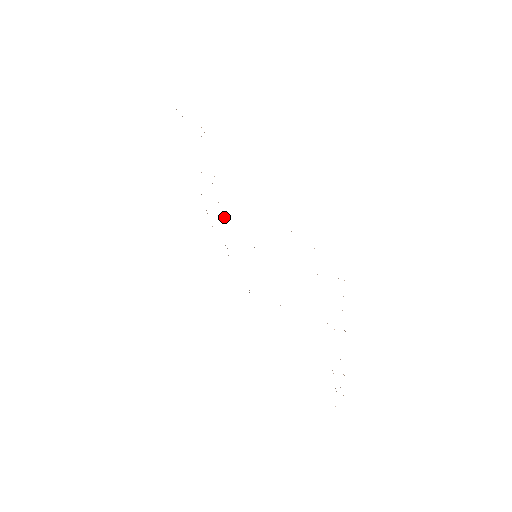
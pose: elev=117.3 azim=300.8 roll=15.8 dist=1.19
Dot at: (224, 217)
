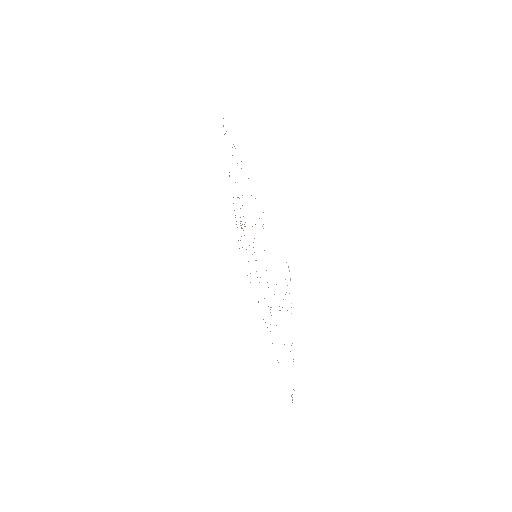
Dot at: occluded
